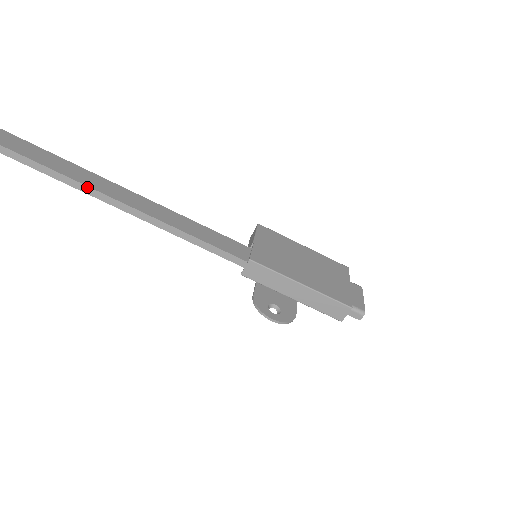
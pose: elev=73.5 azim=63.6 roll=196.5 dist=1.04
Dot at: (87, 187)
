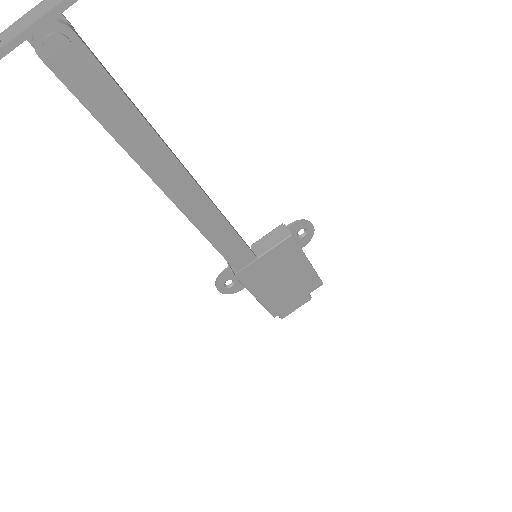
Dot at: (141, 168)
